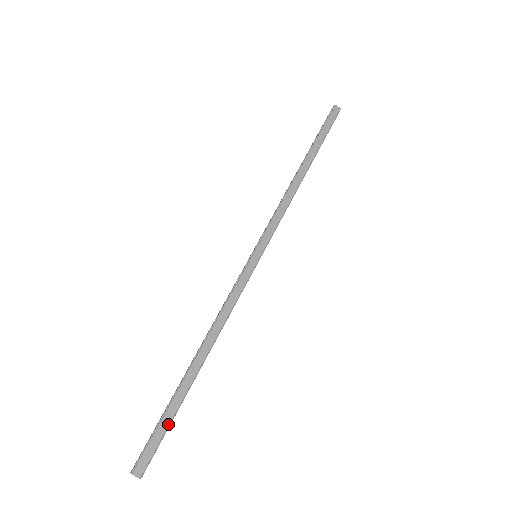
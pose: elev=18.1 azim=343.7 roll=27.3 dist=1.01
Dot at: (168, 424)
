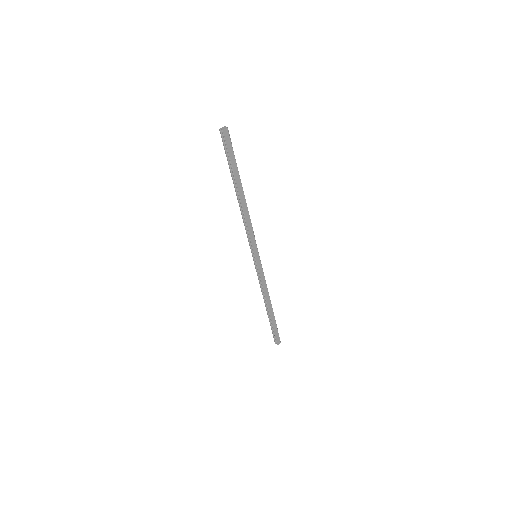
Dot at: (277, 328)
